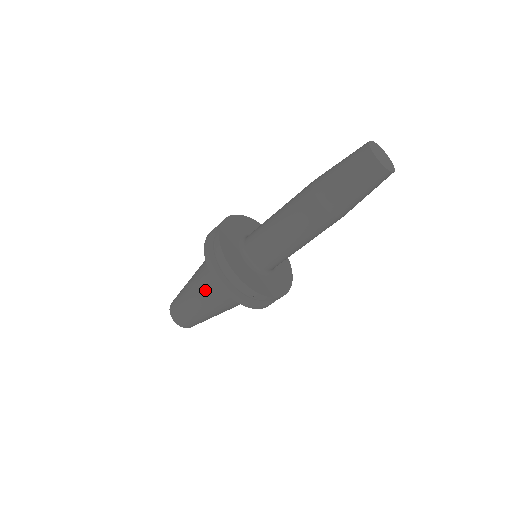
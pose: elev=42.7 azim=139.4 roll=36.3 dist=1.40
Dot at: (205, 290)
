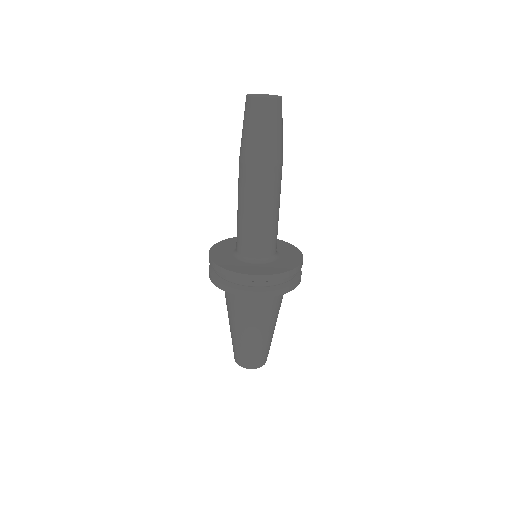
Dot at: (231, 311)
